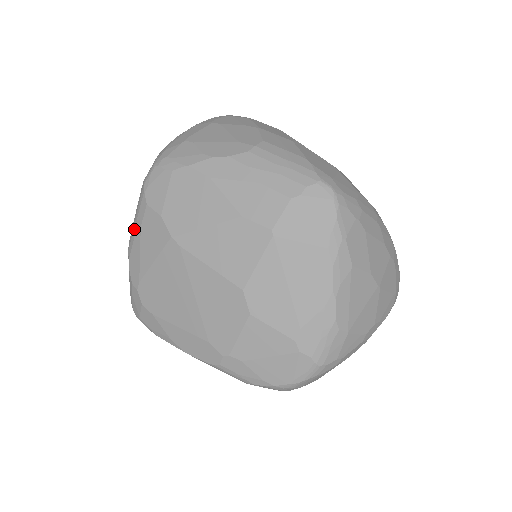
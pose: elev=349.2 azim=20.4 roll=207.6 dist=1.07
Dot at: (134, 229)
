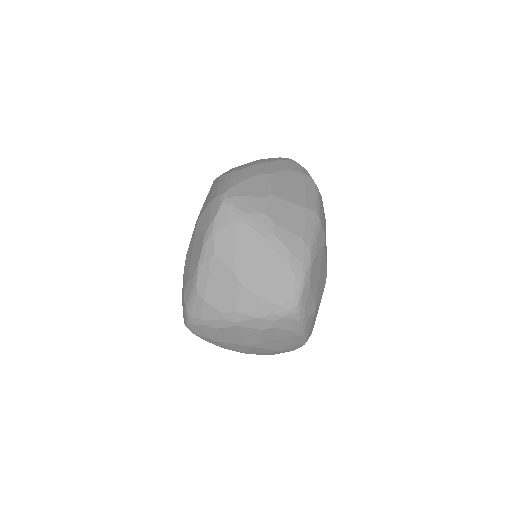
Dot at: occluded
